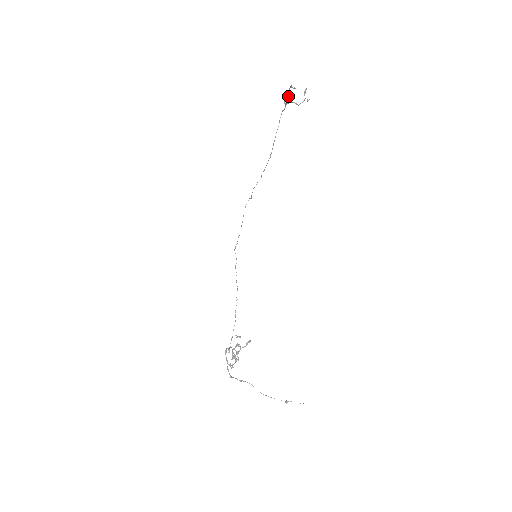
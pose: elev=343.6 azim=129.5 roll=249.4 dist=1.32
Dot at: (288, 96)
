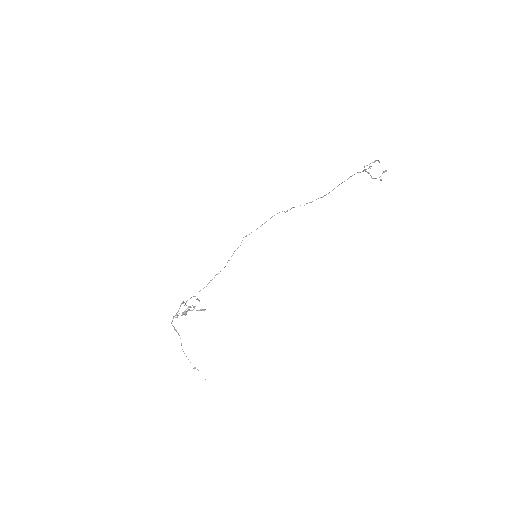
Dot at: occluded
